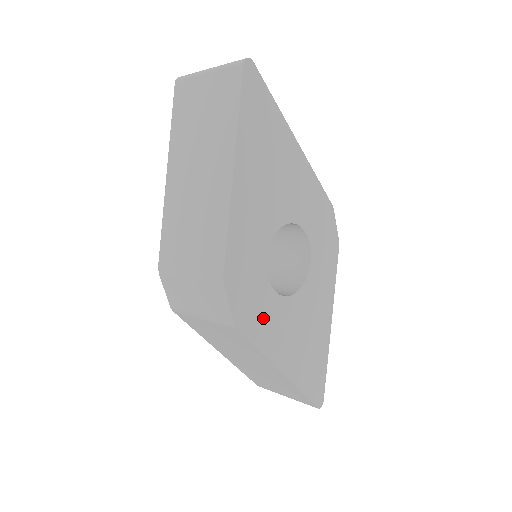
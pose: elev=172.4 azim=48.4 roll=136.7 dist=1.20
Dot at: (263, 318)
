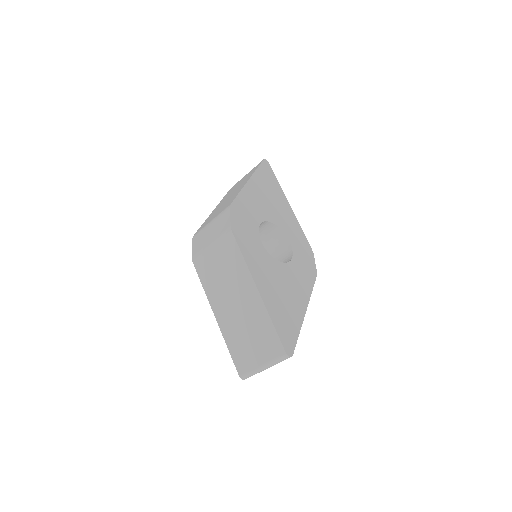
Dot at: (250, 246)
